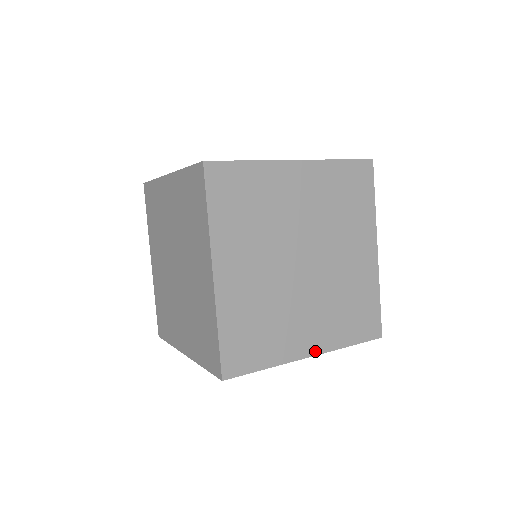
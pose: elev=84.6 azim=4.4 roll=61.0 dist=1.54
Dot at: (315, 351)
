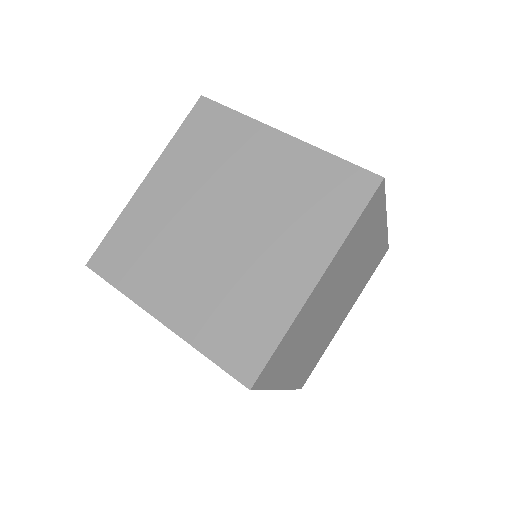
Dot at: occluded
